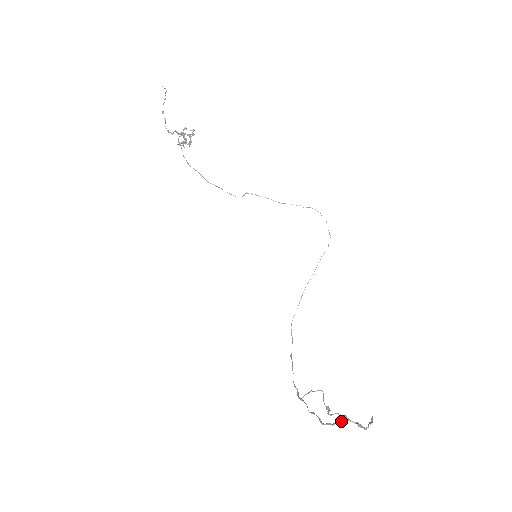
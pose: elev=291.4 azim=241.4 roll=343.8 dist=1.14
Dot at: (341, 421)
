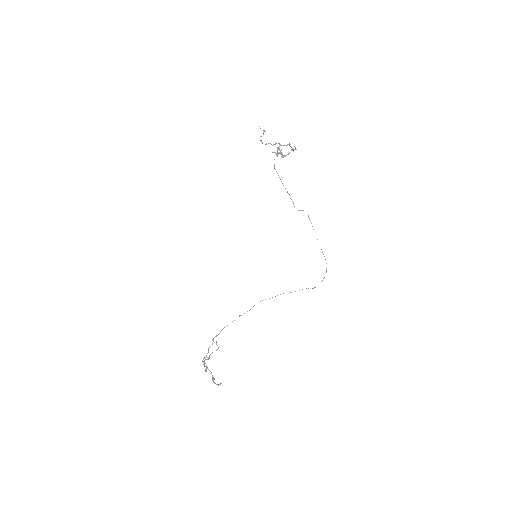
Dot at: (208, 369)
